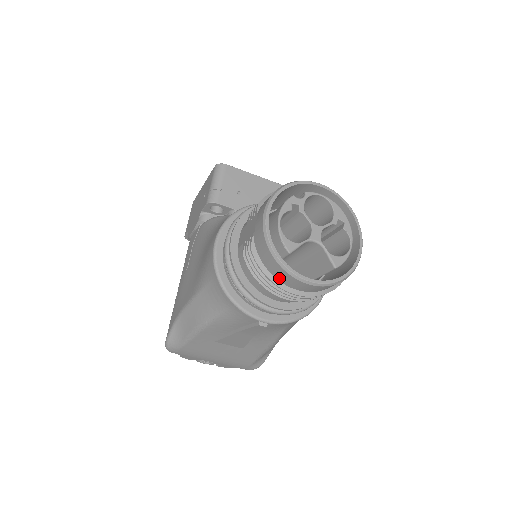
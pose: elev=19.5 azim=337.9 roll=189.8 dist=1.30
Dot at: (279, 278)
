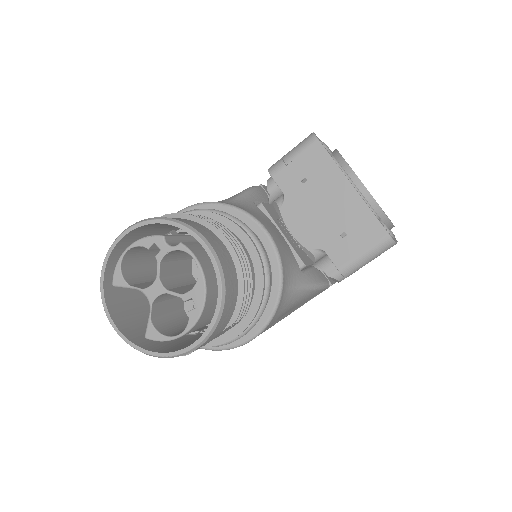
Dot at: (116, 296)
